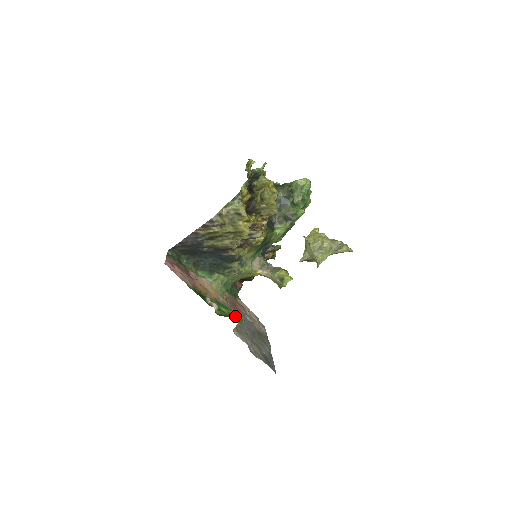
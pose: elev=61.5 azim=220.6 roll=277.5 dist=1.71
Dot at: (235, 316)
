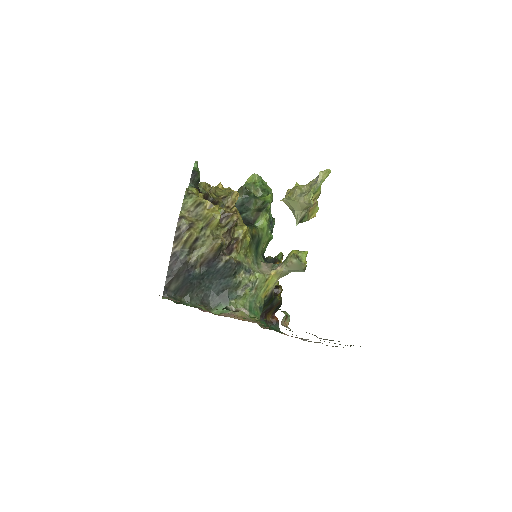
Dot at: occluded
